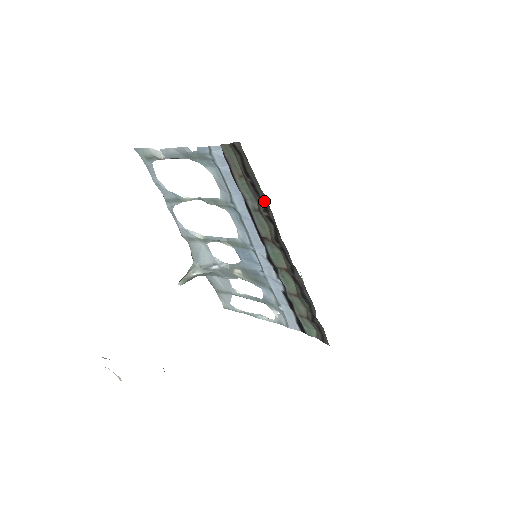
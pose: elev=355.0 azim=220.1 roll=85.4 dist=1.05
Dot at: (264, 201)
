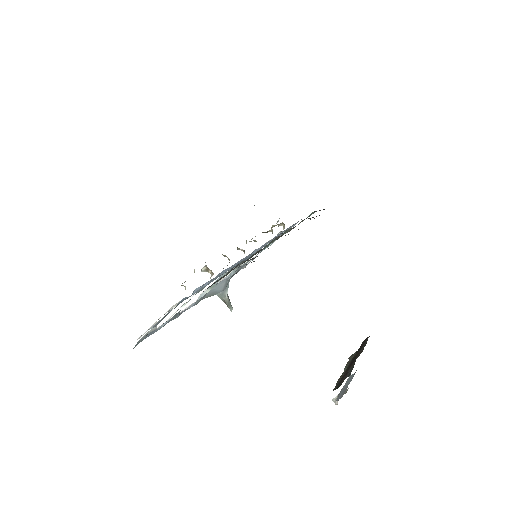
Dot at: occluded
